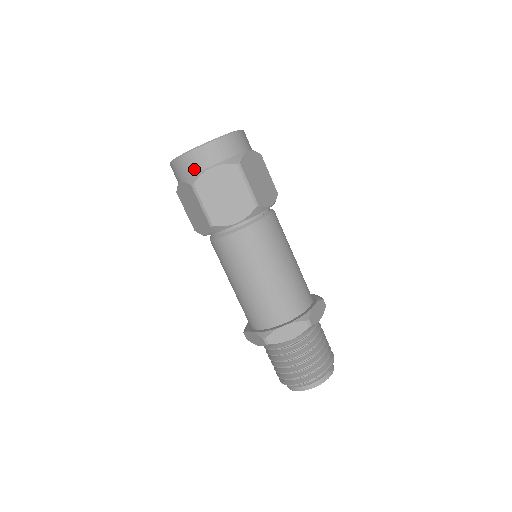
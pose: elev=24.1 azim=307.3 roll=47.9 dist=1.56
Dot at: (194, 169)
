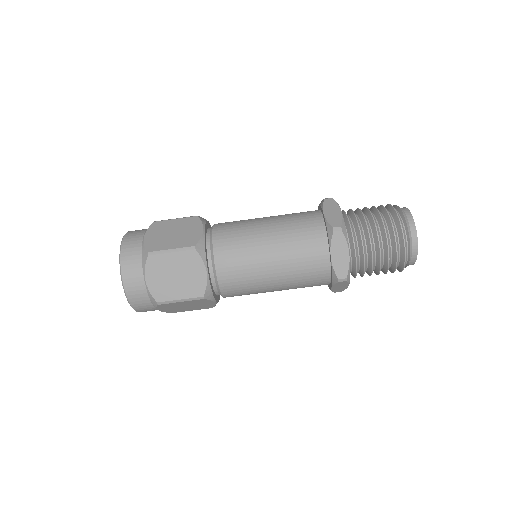
Dot at: occluded
